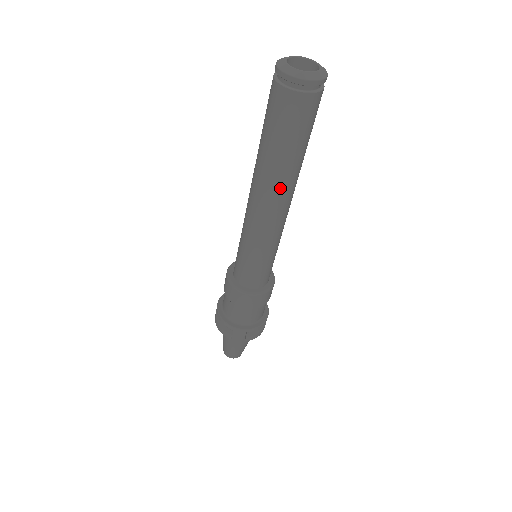
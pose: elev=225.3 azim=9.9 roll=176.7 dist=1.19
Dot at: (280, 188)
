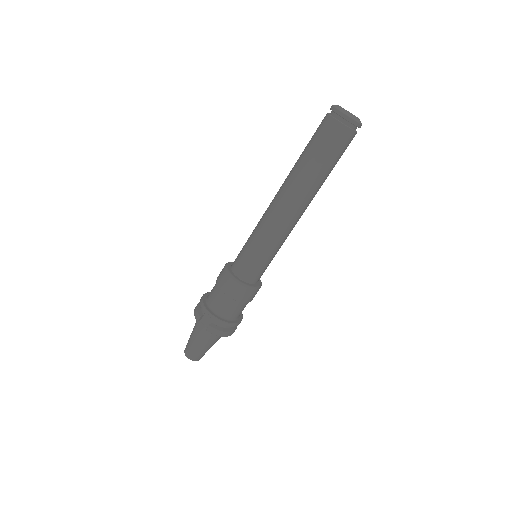
Dot at: (296, 189)
